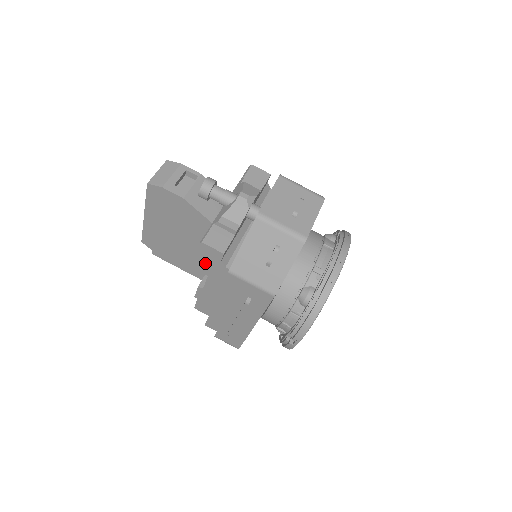
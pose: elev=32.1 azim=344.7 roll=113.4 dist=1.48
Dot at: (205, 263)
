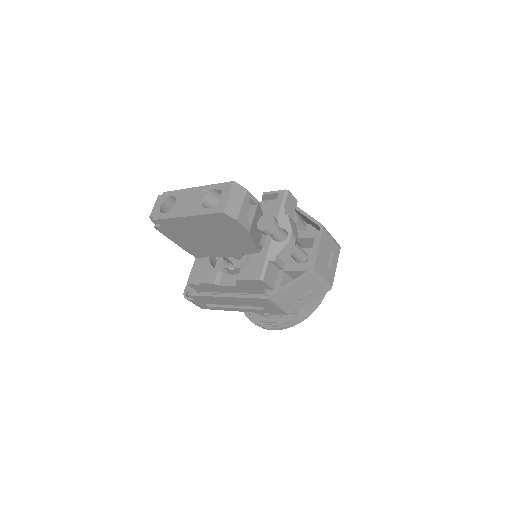
Dot at: (246, 284)
